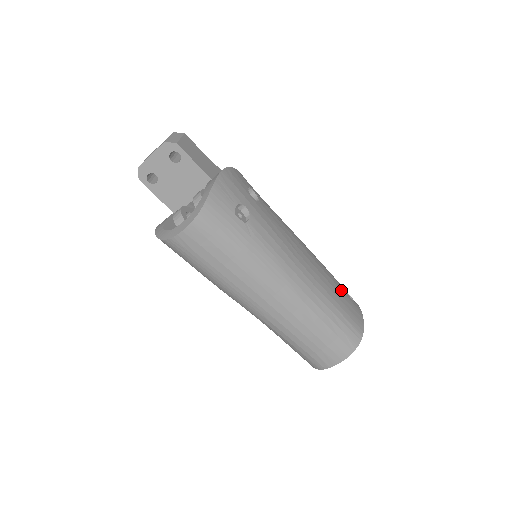
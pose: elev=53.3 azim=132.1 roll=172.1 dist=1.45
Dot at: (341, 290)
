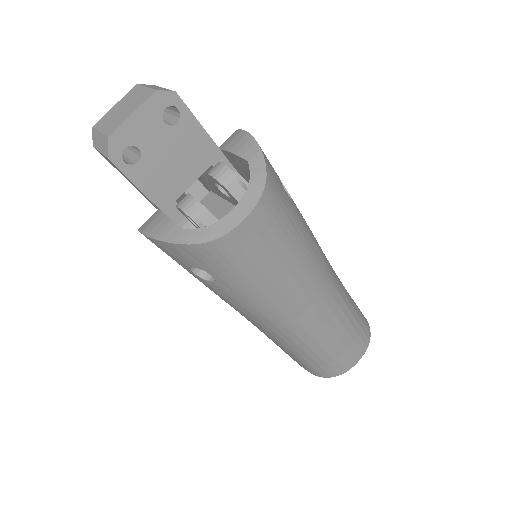
Dot at: occluded
